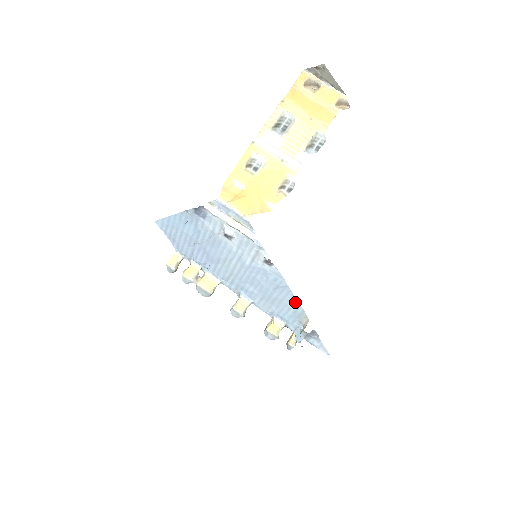
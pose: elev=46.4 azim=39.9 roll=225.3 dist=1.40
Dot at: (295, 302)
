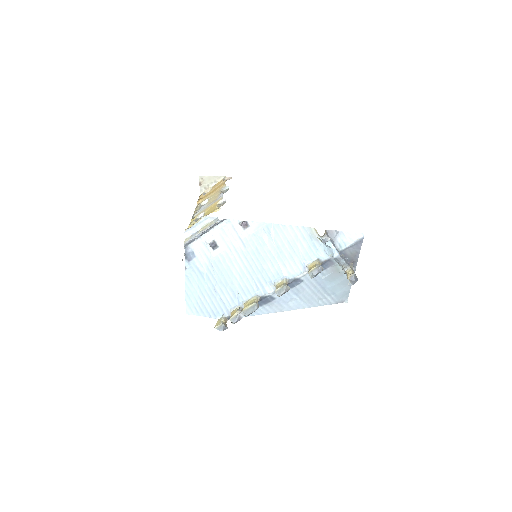
Dot at: (291, 229)
